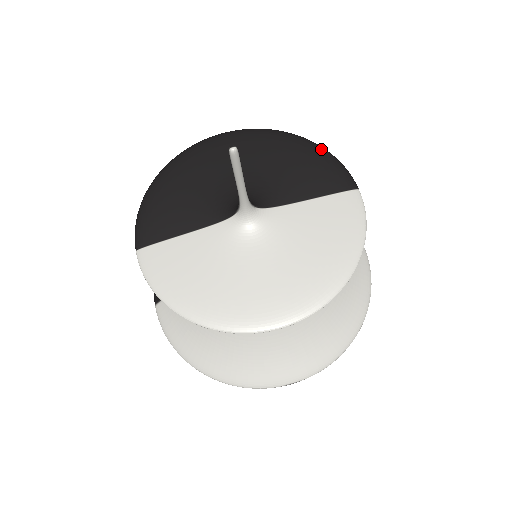
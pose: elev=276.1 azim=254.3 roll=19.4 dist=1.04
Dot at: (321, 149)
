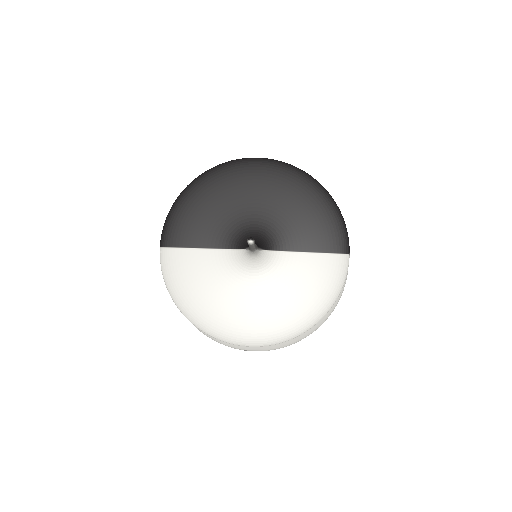
Dot at: (334, 206)
